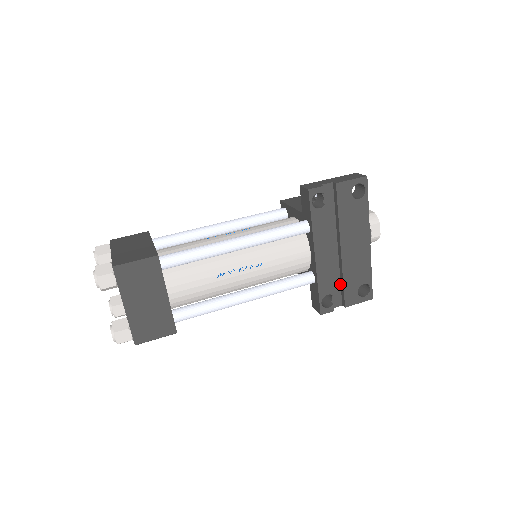
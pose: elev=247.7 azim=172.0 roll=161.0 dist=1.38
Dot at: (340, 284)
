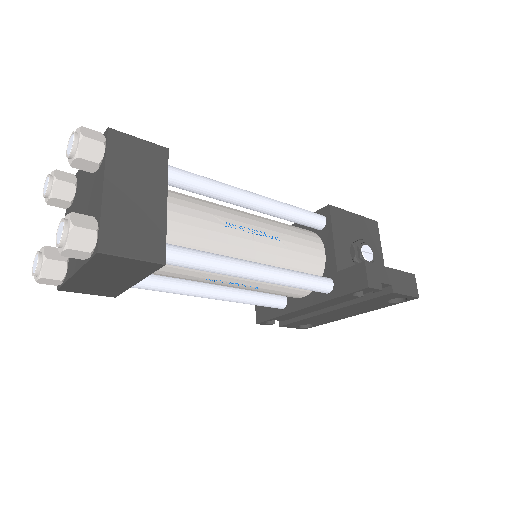
Dot at: occluded
